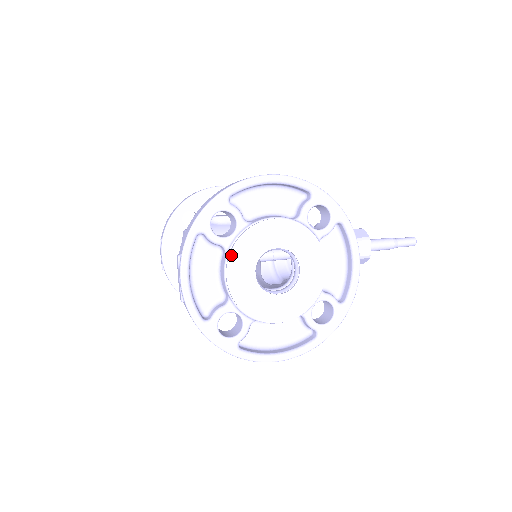
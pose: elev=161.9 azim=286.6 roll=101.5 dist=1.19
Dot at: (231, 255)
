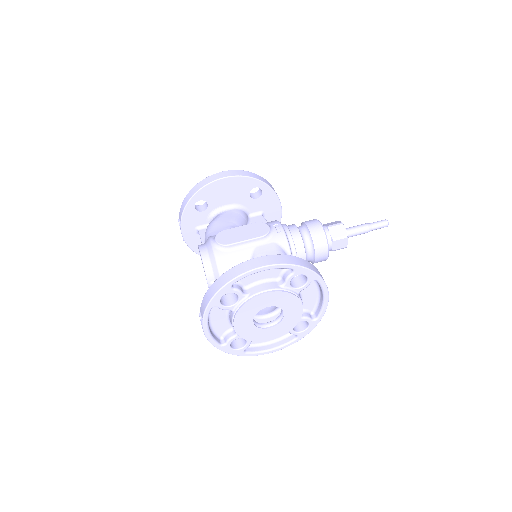
Dot at: (236, 317)
